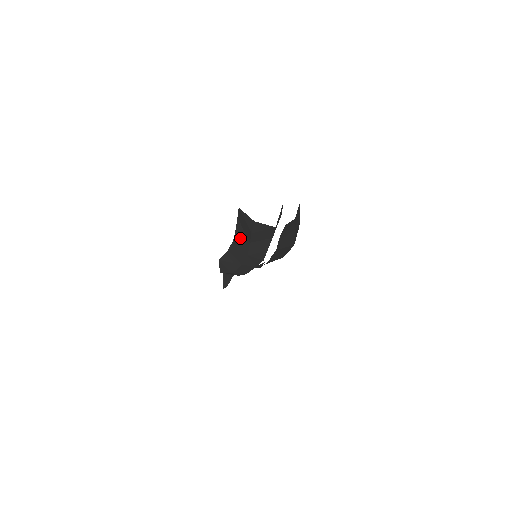
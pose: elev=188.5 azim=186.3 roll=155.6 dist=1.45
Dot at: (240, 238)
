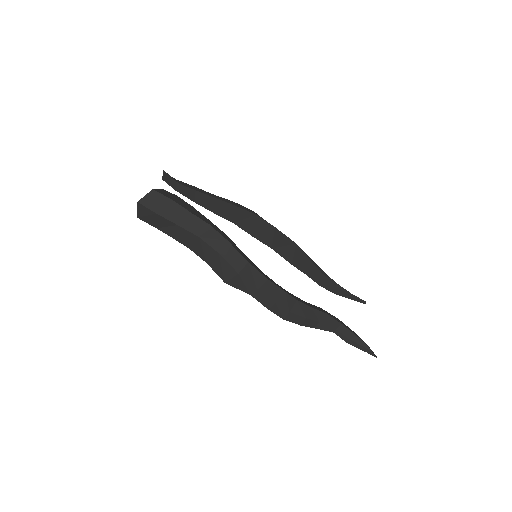
Dot at: (179, 237)
